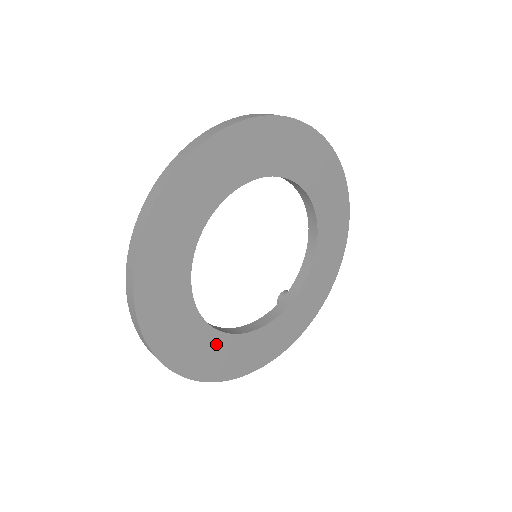
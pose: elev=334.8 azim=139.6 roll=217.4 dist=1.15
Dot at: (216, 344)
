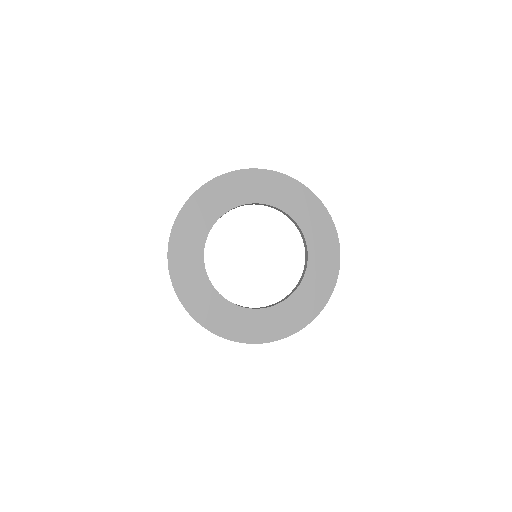
Dot at: (274, 315)
